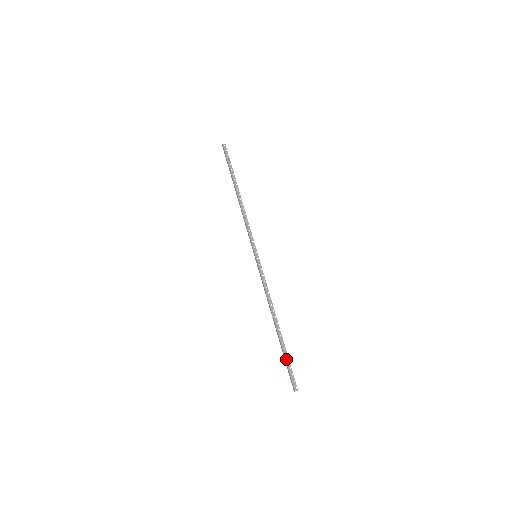
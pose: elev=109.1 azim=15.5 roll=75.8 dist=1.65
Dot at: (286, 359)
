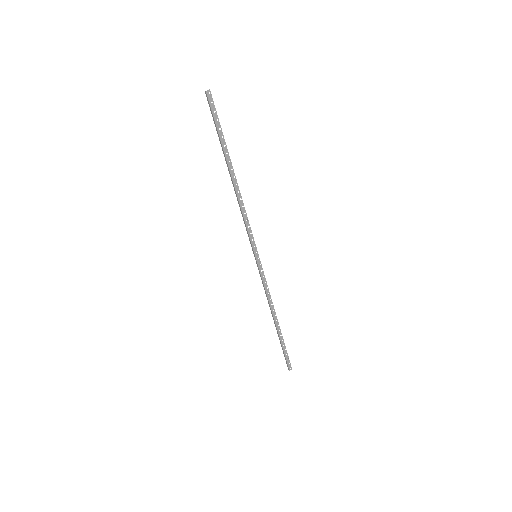
Dot at: (283, 349)
